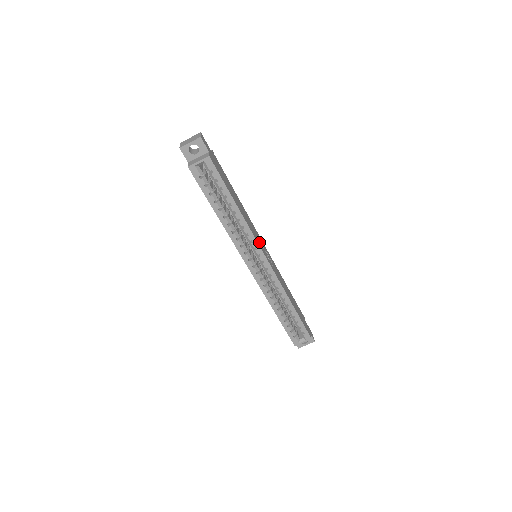
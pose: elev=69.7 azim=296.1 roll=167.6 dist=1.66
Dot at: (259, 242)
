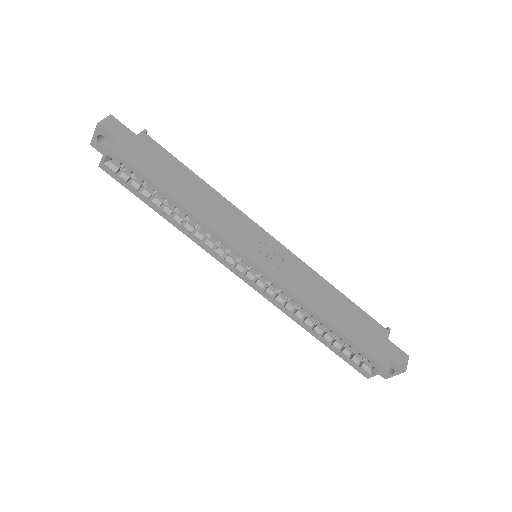
Dot at: (240, 239)
